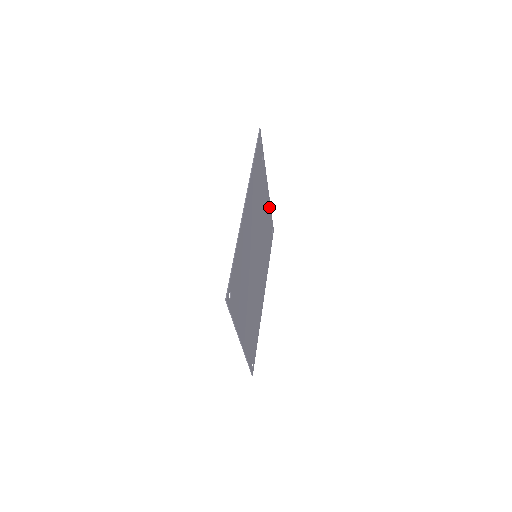
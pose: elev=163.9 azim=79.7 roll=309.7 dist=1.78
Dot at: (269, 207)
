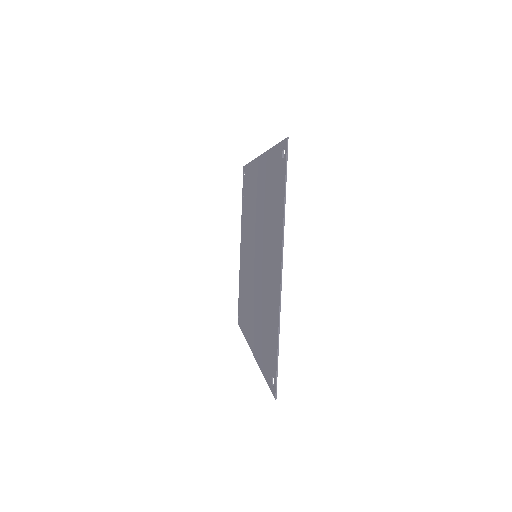
Dot at: (240, 274)
